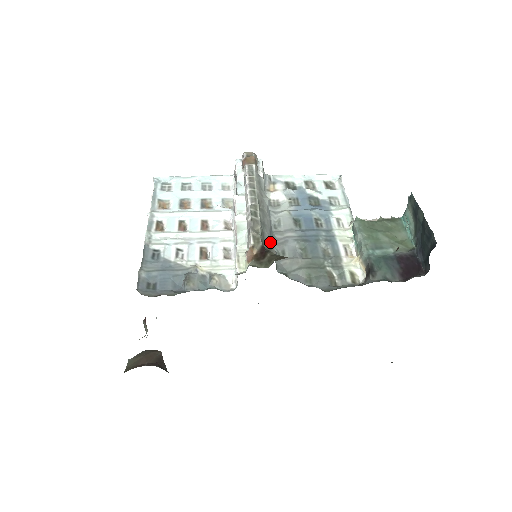
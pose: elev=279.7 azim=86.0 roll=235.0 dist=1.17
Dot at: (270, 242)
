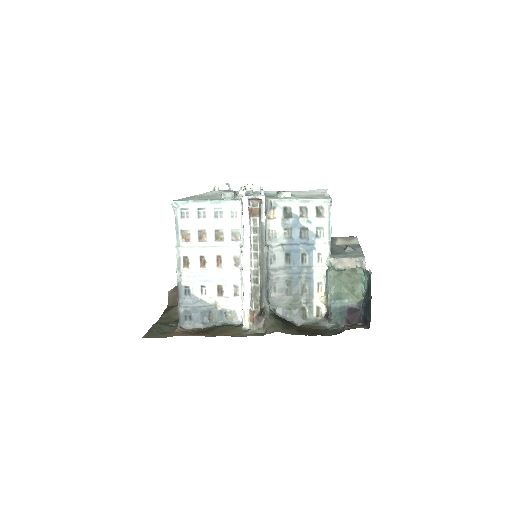
Dot at: (266, 291)
